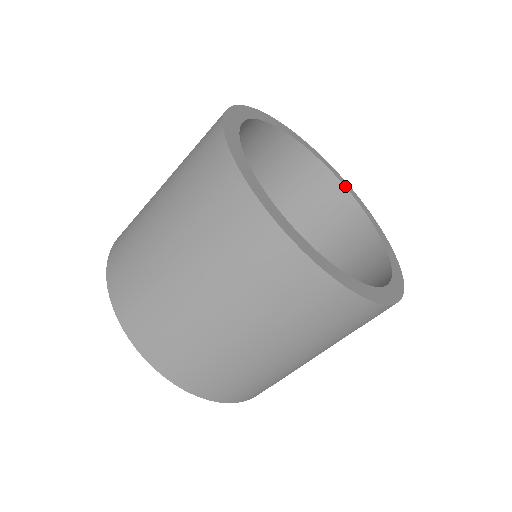
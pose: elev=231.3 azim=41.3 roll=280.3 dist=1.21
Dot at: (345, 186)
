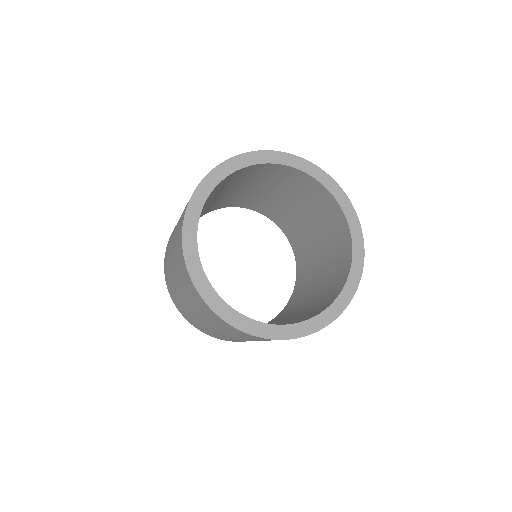
Dot at: (292, 167)
